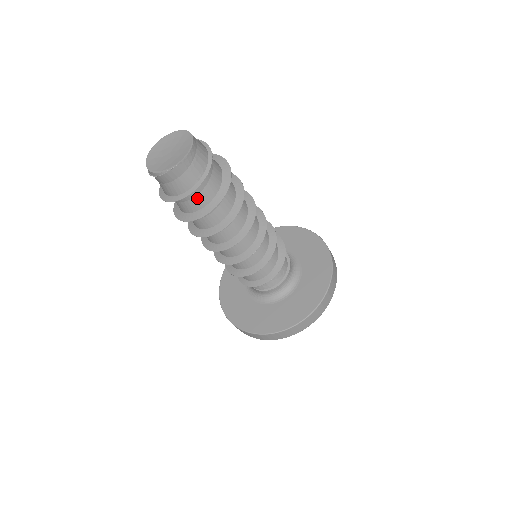
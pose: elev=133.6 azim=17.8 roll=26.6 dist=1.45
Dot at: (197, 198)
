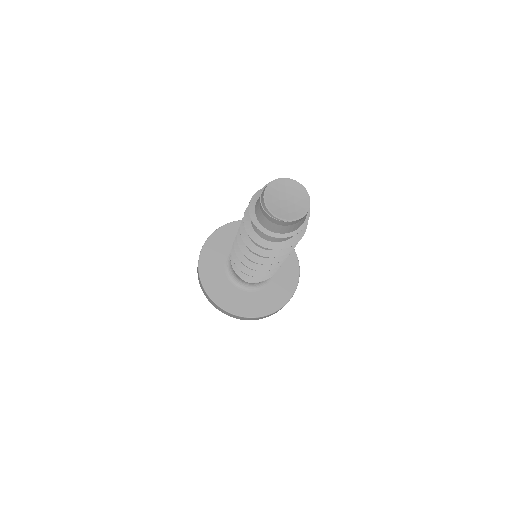
Dot at: occluded
